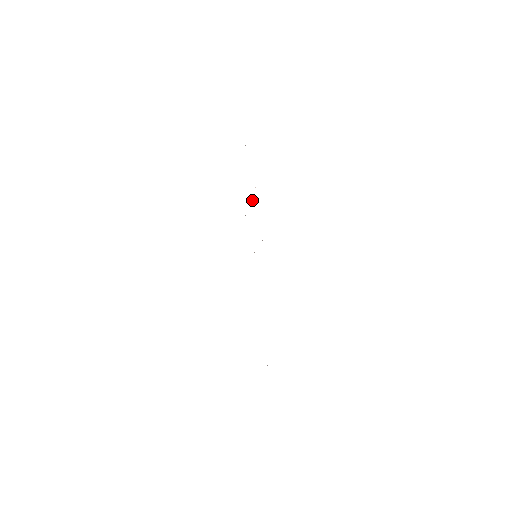
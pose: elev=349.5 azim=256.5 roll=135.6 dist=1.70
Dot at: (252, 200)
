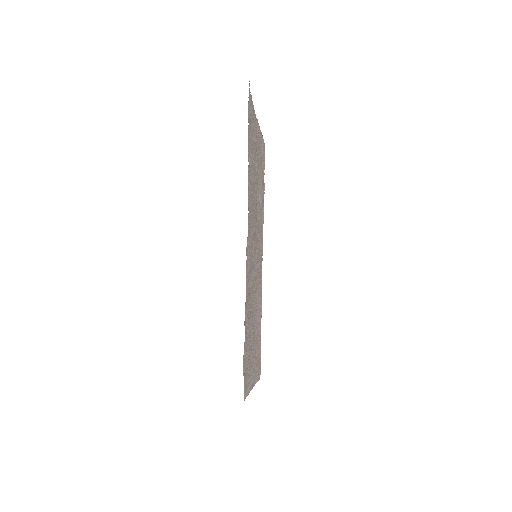
Dot at: (252, 191)
